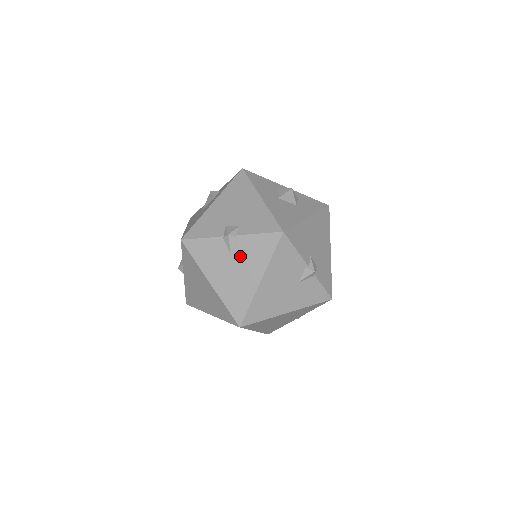
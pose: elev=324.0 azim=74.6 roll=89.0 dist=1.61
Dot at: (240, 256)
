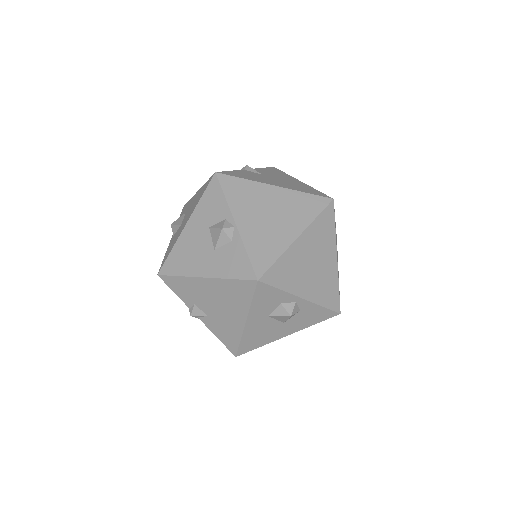
Dot at: (269, 175)
